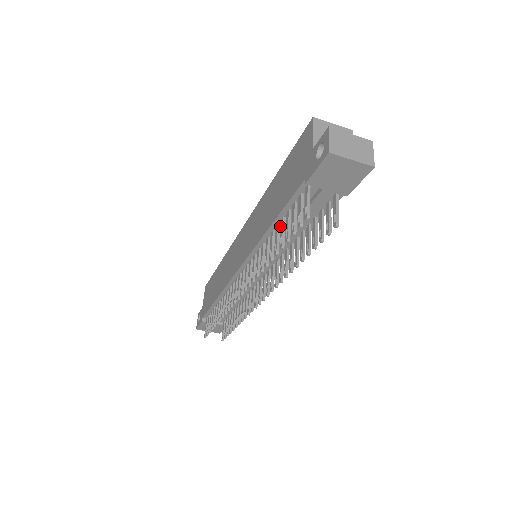
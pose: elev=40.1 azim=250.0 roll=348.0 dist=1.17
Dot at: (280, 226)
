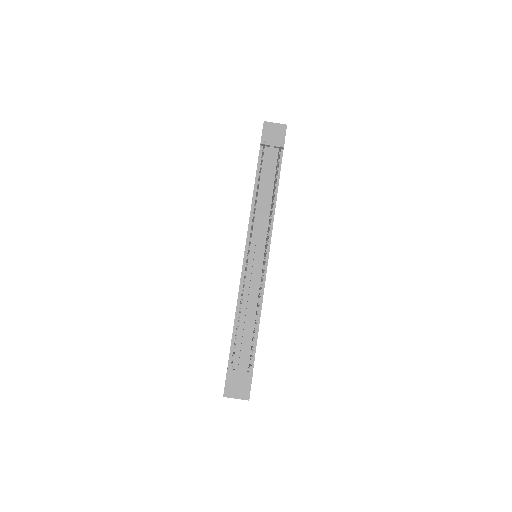
Dot at: (259, 190)
